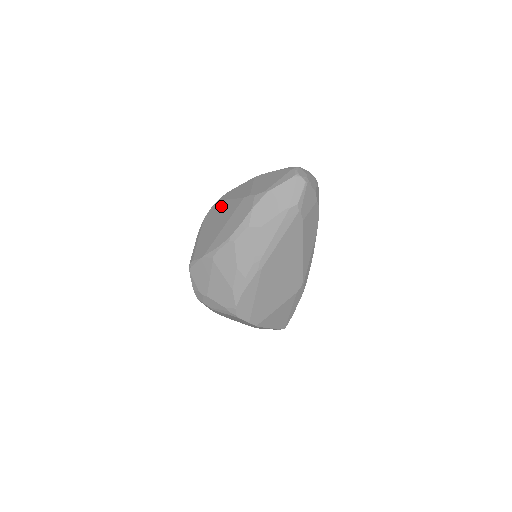
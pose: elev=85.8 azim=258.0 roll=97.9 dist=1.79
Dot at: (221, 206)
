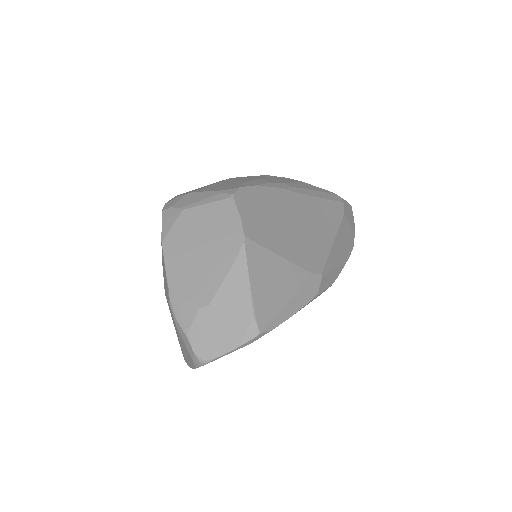
Dot at: occluded
